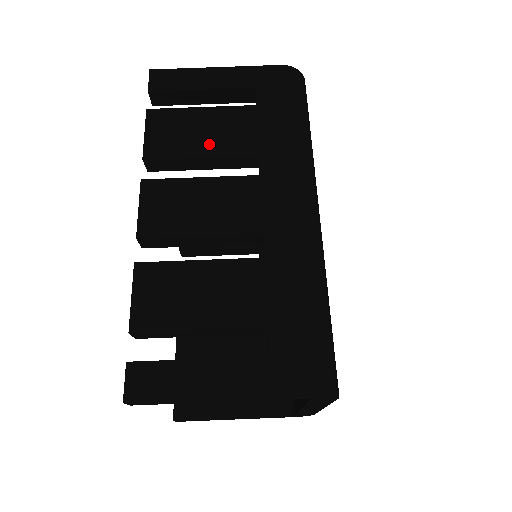
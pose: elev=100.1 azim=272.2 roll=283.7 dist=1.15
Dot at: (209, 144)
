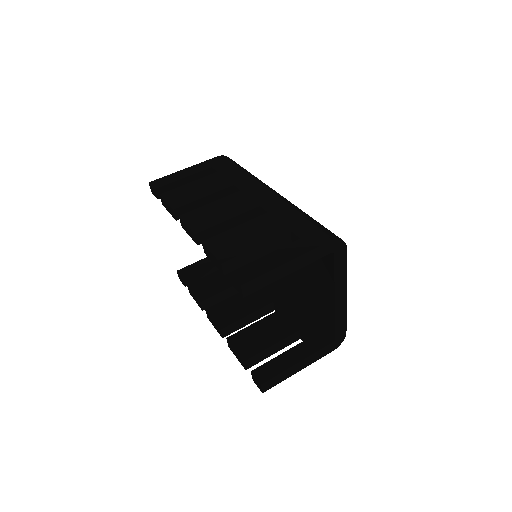
Dot at: (205, 192)
